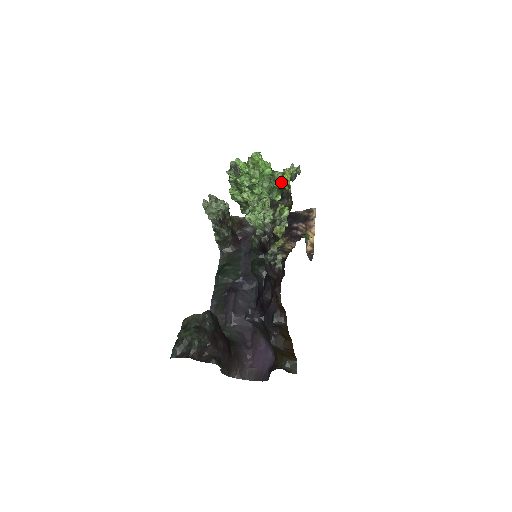
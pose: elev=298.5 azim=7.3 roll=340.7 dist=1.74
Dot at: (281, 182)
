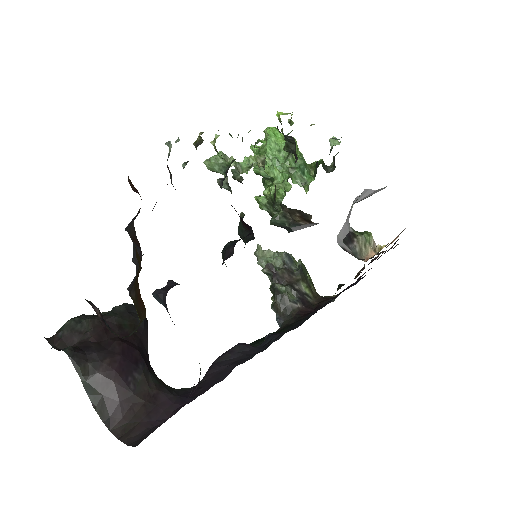
Dot at: occluded
